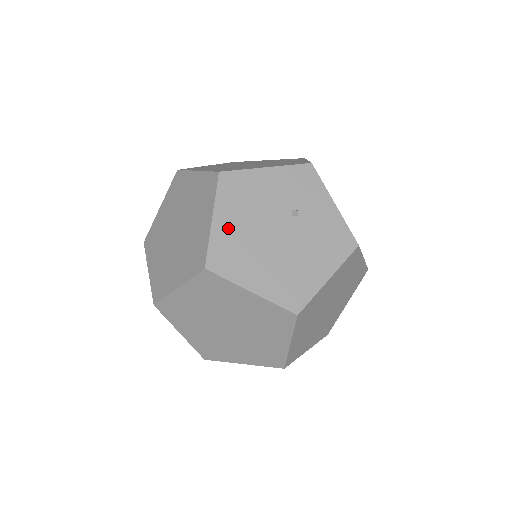
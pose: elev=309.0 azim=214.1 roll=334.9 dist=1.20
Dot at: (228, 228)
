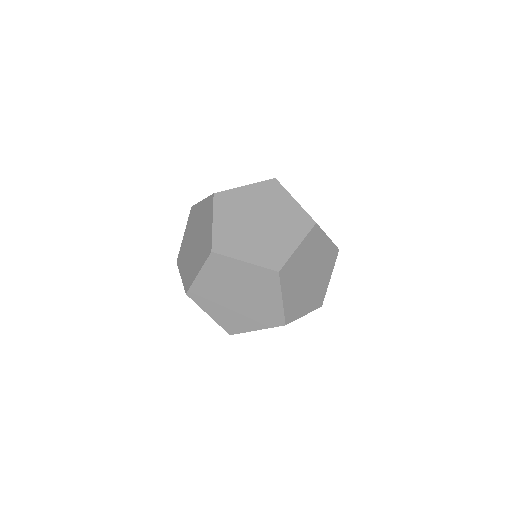
Dot at: occluded
